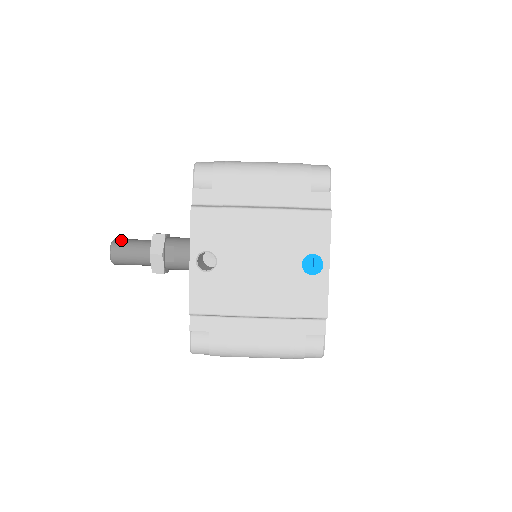
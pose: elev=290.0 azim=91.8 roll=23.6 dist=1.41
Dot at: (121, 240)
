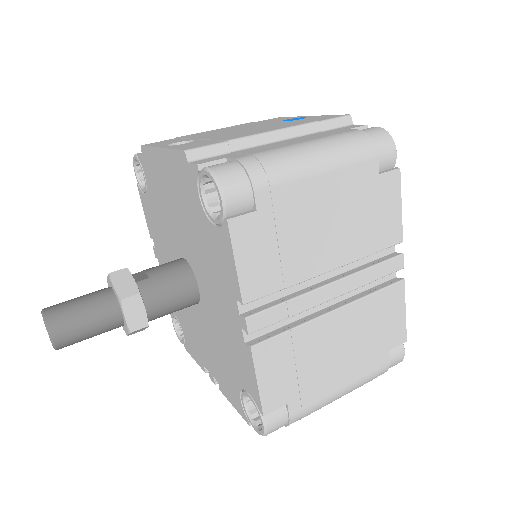
Dot at: occluded
